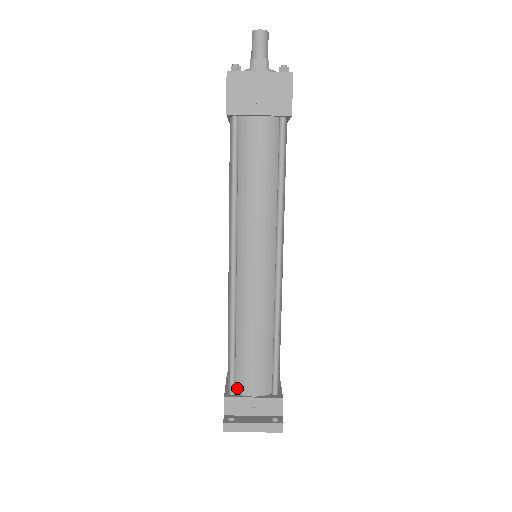
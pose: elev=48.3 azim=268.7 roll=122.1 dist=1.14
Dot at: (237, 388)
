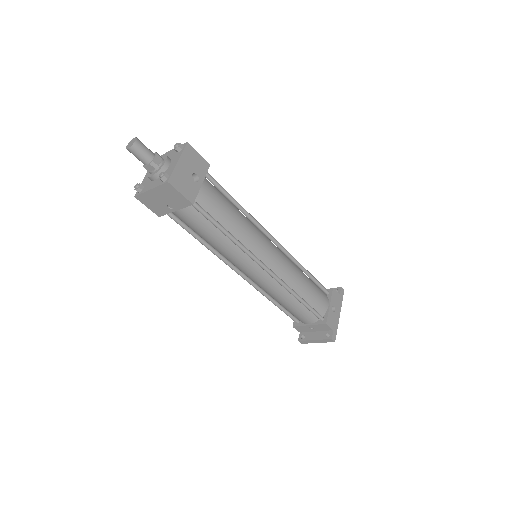
Dot at: (298, 320)
